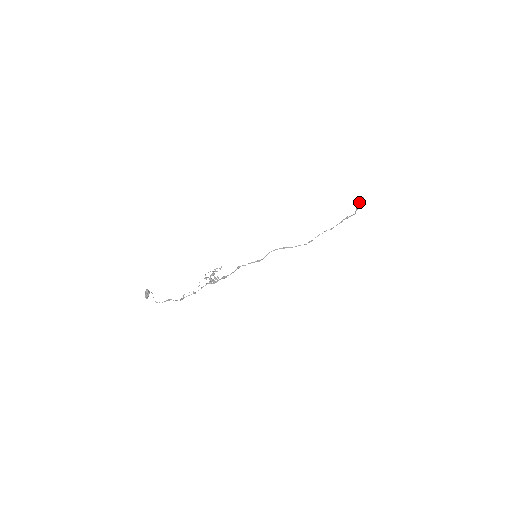
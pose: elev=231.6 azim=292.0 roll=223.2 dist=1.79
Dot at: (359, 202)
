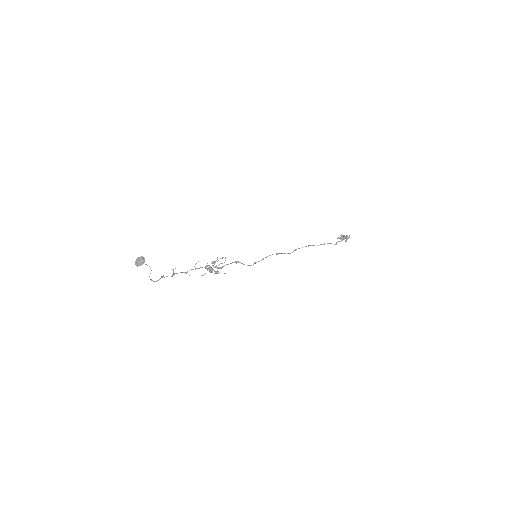
Dot at: (345, 238)
